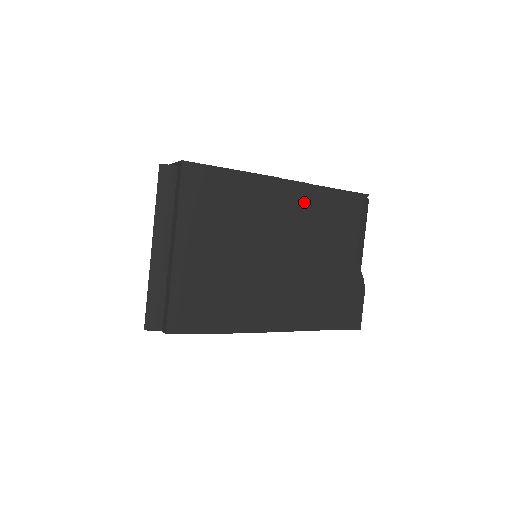
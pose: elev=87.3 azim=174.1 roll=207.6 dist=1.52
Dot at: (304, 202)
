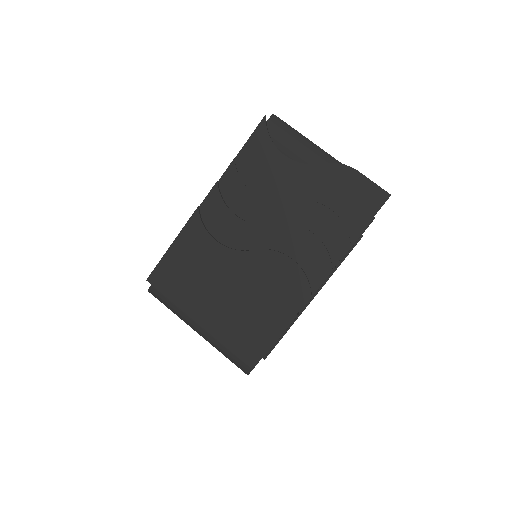
Dot at: (231, 193)
